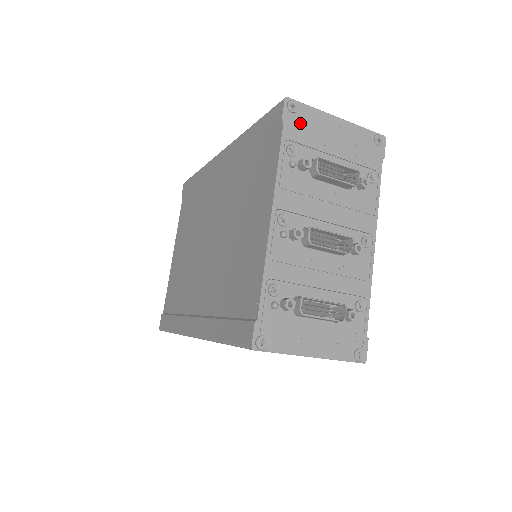
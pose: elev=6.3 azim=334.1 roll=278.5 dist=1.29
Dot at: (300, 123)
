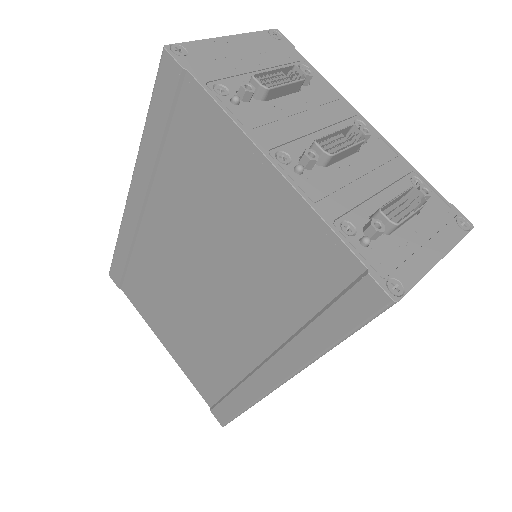
Dot at: (201, 61)
